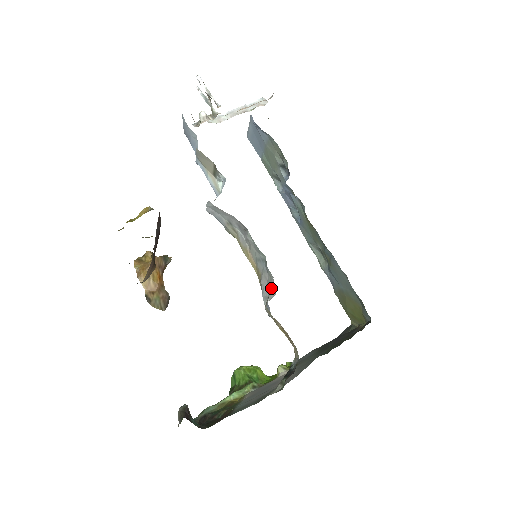
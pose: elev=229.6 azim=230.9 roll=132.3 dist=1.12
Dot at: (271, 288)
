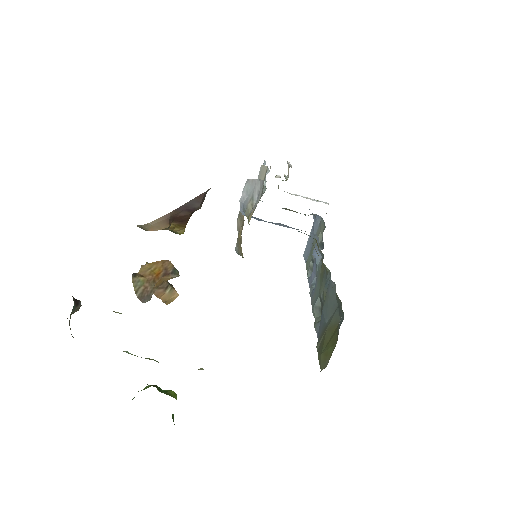
Dot at: occluded
